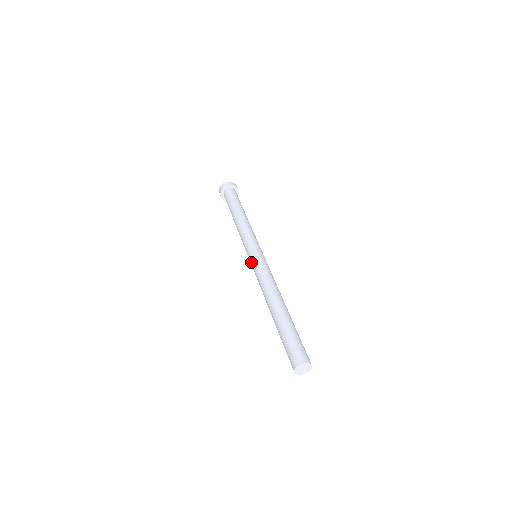
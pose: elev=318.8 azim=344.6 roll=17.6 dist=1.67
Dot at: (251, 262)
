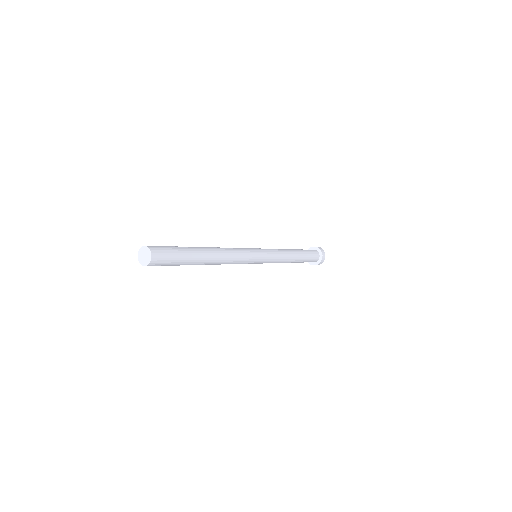
Dot at: occluded
